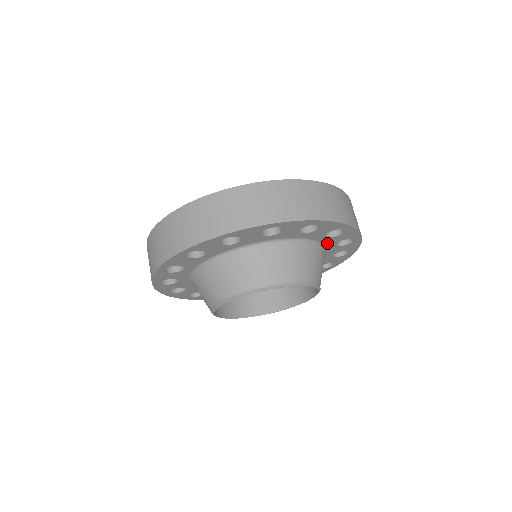
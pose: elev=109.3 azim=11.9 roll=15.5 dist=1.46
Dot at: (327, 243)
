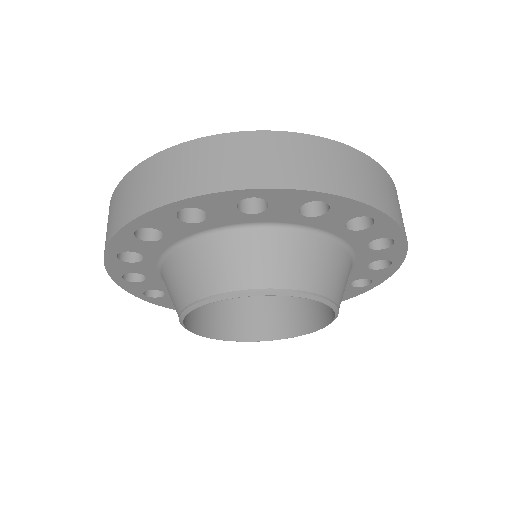
Dot at: (352, 274)
